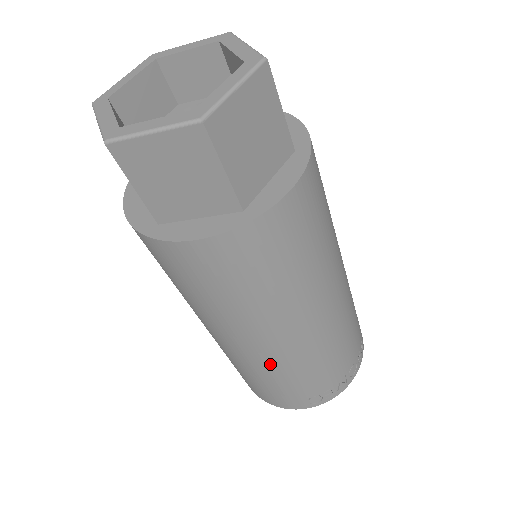
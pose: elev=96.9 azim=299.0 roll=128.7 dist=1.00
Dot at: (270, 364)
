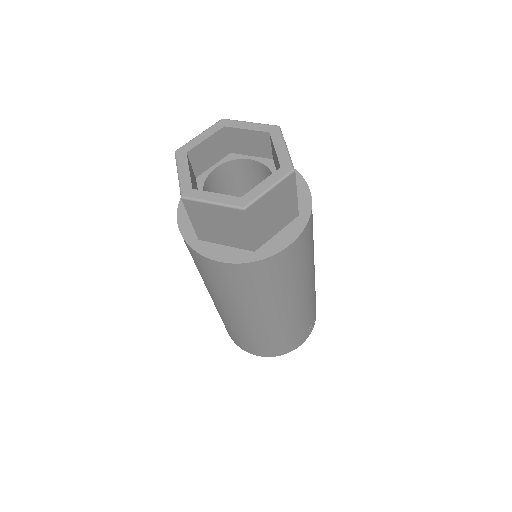
Dot at: (299, 315)
